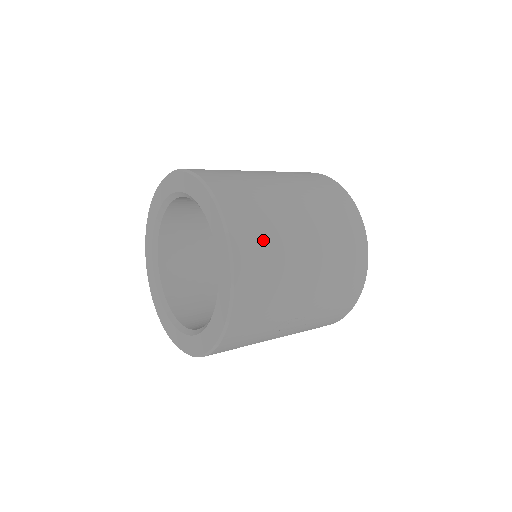
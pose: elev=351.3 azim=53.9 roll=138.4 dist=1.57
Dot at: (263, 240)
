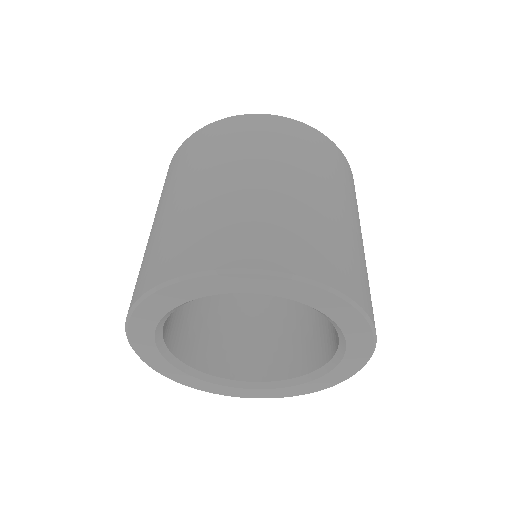
Dot at: (332, 249)
